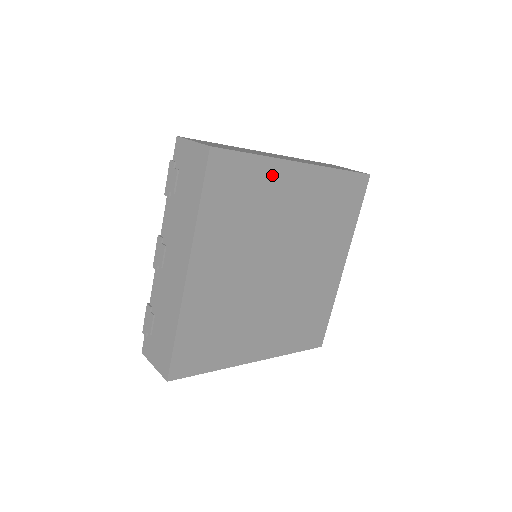
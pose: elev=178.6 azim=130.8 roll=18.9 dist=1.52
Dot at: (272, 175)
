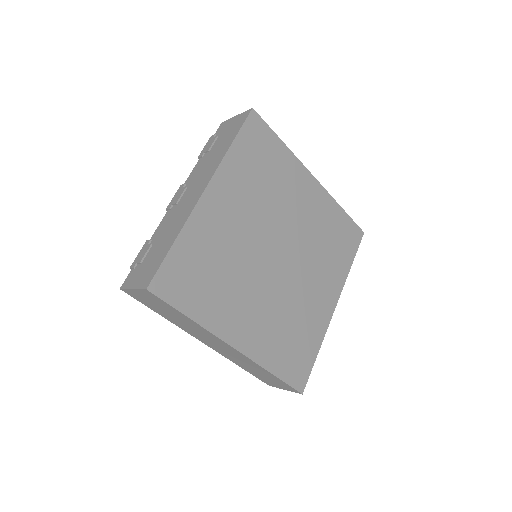
Dot at: (290, 166)
